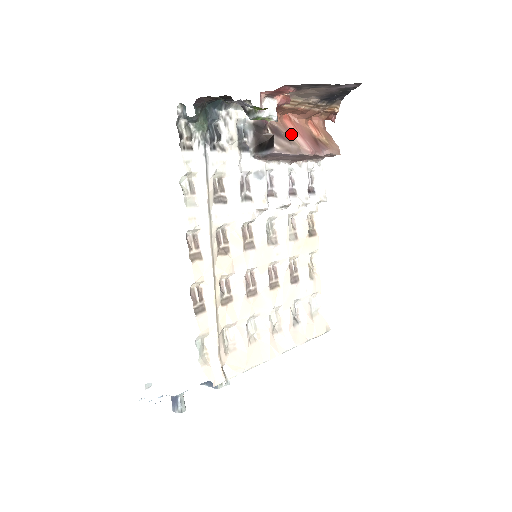
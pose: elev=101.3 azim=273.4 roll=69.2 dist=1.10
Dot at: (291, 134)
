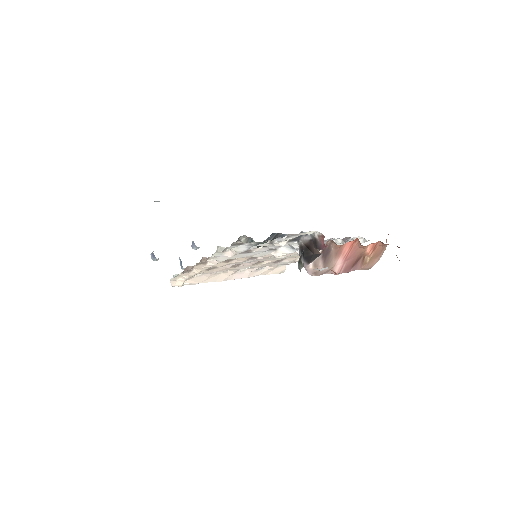
Dot at: (337, 257)
